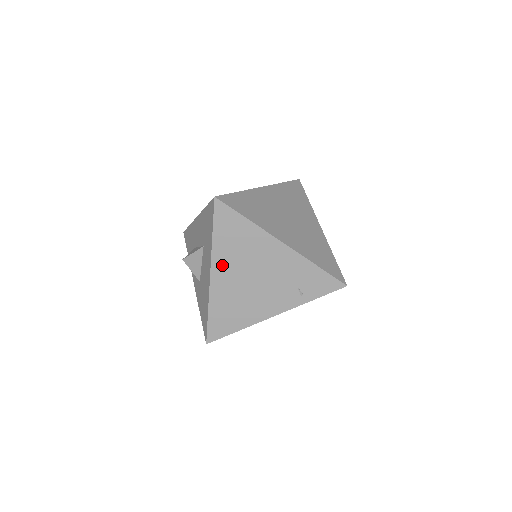
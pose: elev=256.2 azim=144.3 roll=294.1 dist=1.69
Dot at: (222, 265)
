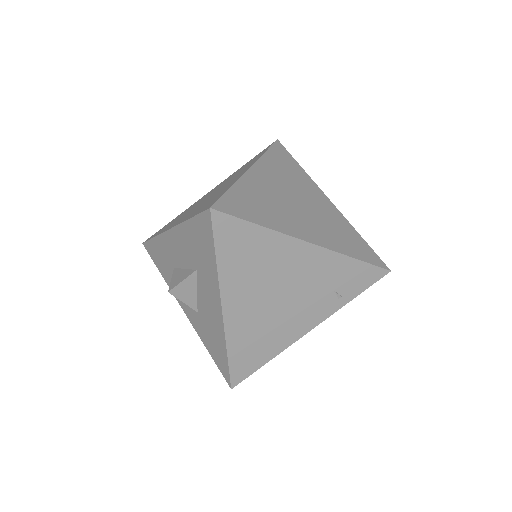
Dot at: (235, 293)
